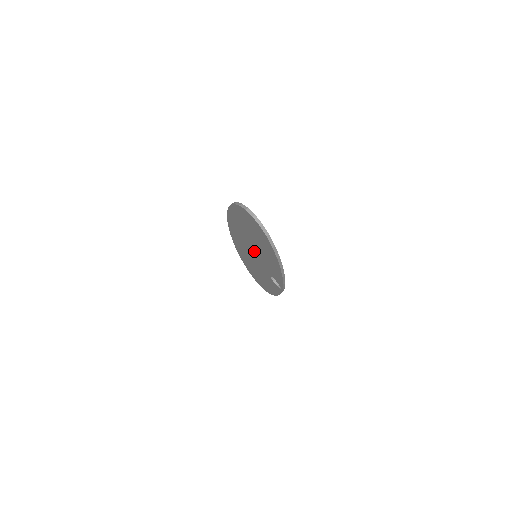
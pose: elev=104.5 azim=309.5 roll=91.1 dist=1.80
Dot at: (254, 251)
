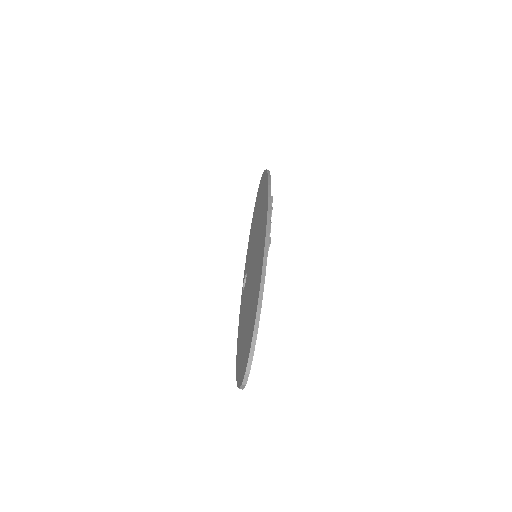
Dot at: (252, 274)
